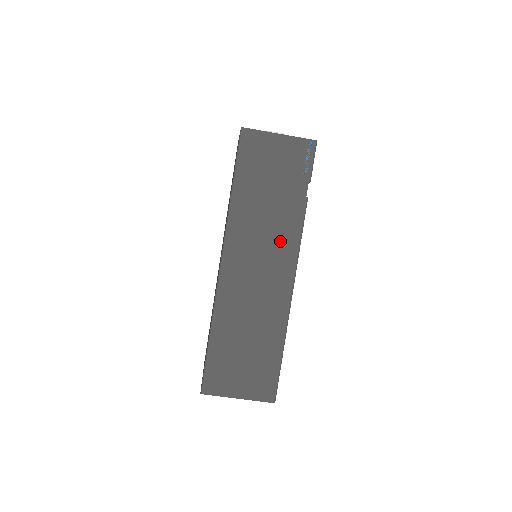
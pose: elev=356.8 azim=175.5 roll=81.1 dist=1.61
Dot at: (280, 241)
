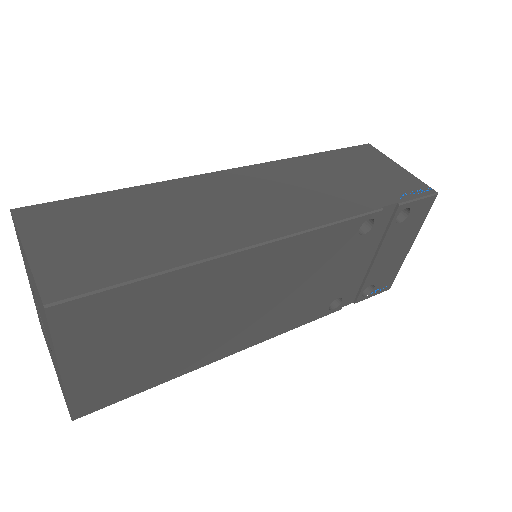
Dot at: (309, 205)
